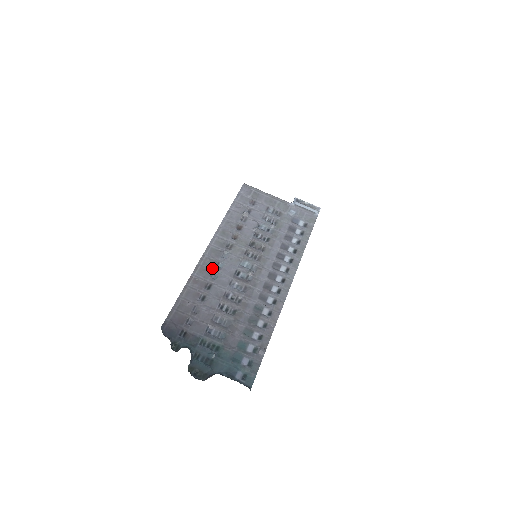
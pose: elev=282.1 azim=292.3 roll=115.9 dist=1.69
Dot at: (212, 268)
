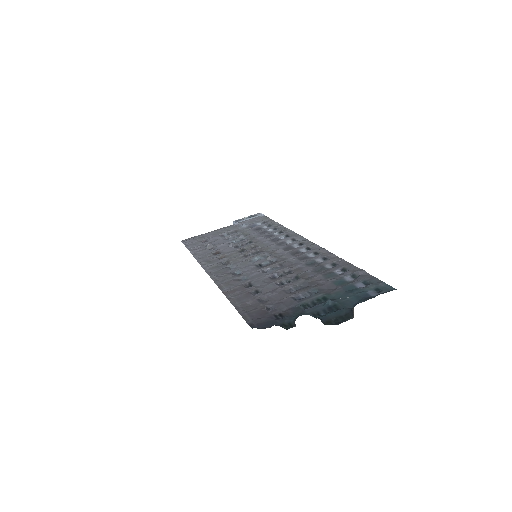
Dot at: (233, 277)
